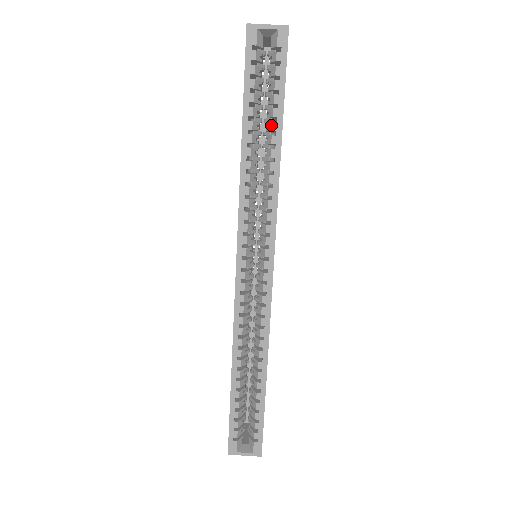
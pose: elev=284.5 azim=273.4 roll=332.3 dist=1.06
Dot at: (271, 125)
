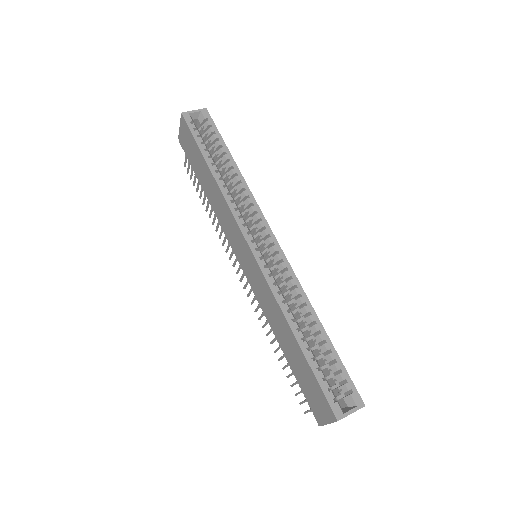
Dot at: (224, 157)
